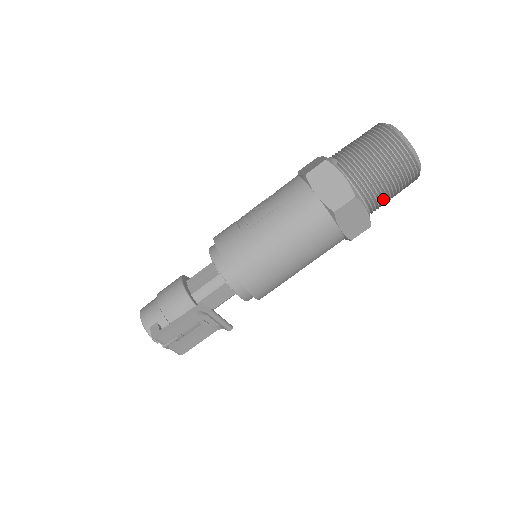
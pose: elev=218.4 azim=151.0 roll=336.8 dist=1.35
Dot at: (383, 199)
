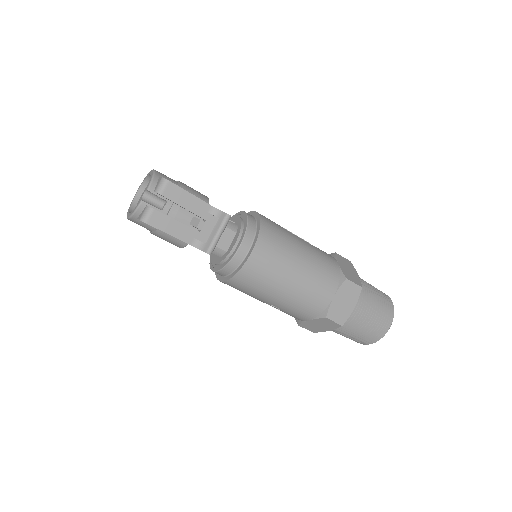
Dot at: (360, 320)
